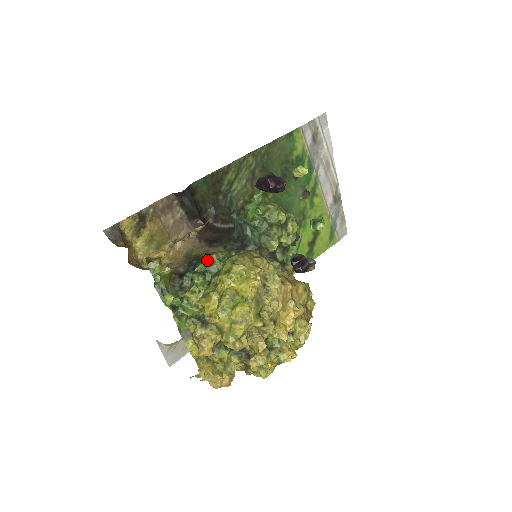
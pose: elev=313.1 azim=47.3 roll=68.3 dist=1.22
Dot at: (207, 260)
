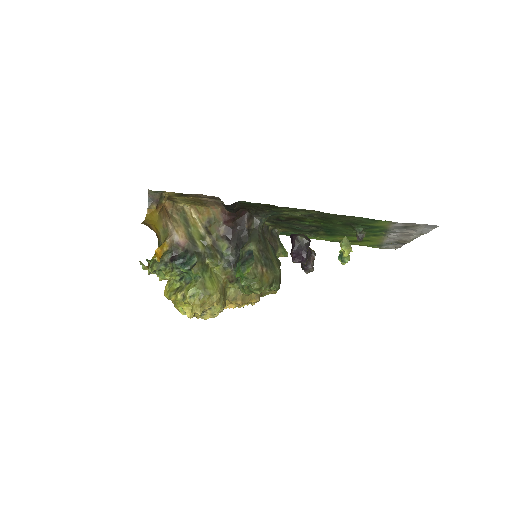
Dot at: (189, 269)
